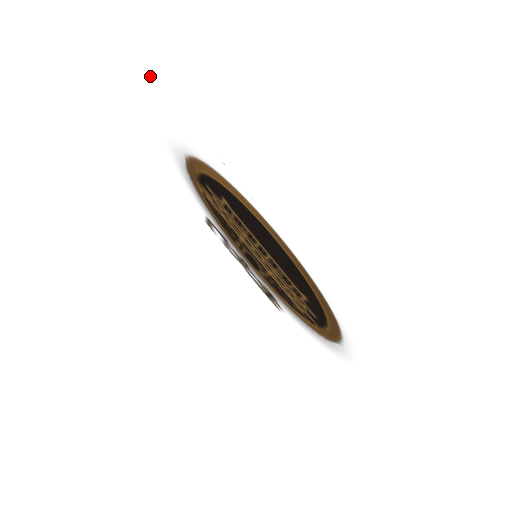
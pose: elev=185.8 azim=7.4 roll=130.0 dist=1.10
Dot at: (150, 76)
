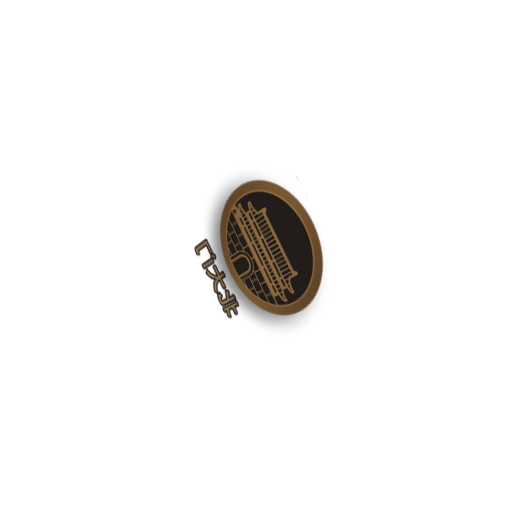
Dot at: (271, 130)
